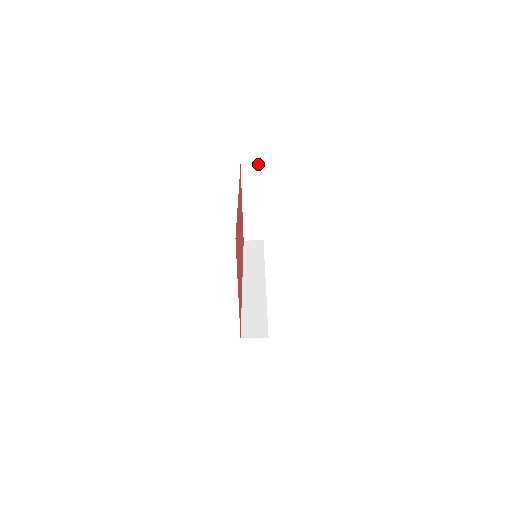
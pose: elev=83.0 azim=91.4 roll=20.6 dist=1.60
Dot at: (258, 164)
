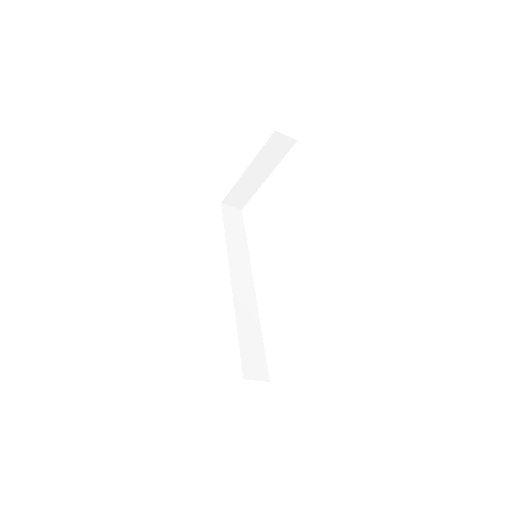
Dot at: (292, 139)
